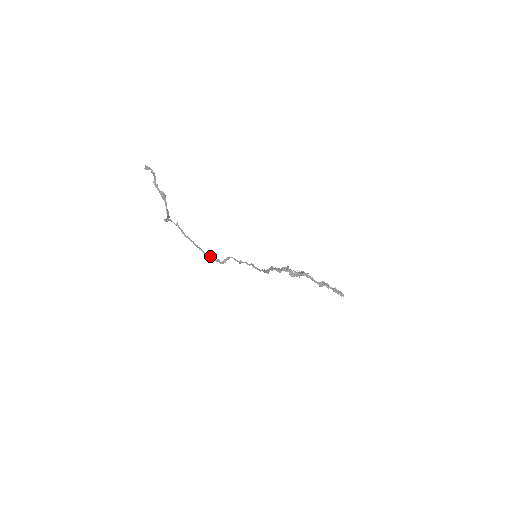
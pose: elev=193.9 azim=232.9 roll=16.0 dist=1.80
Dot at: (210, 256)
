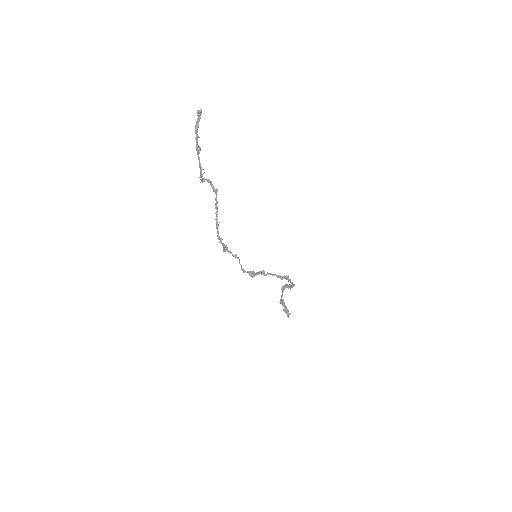
Dot at: (222, 239)
